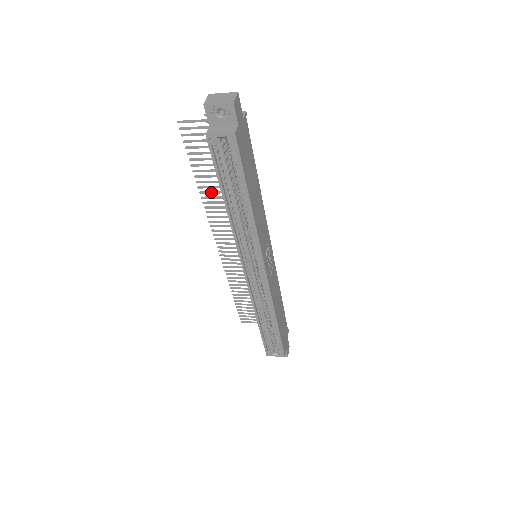
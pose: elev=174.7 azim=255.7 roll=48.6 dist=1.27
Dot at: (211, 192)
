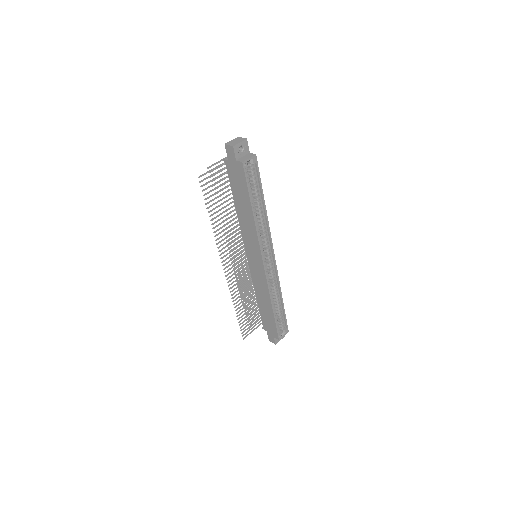
Dot at: (219, 224)
